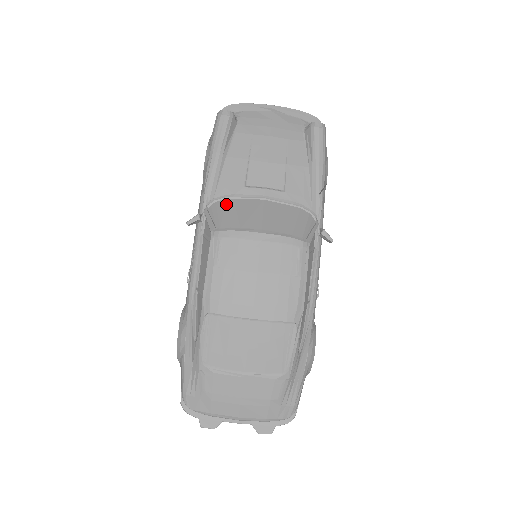
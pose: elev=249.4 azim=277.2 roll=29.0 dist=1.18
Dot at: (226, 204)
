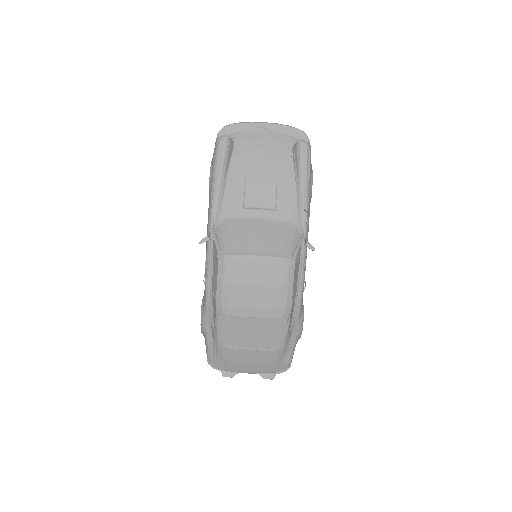
Dot at: (229, 226)
